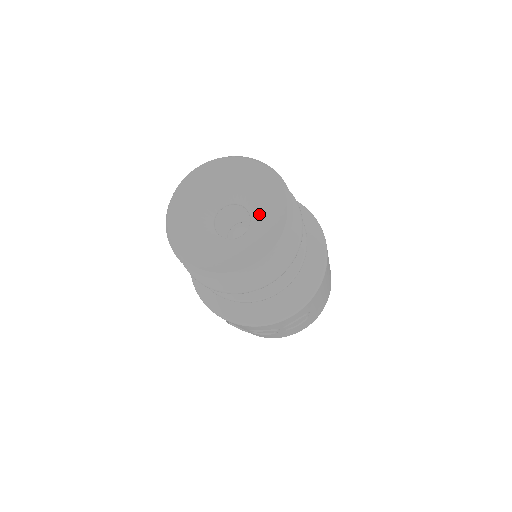
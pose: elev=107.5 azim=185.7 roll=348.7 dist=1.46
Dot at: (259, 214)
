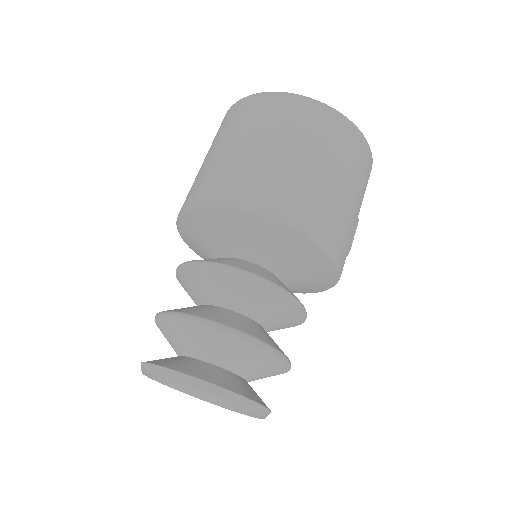
Dot at: occluded
